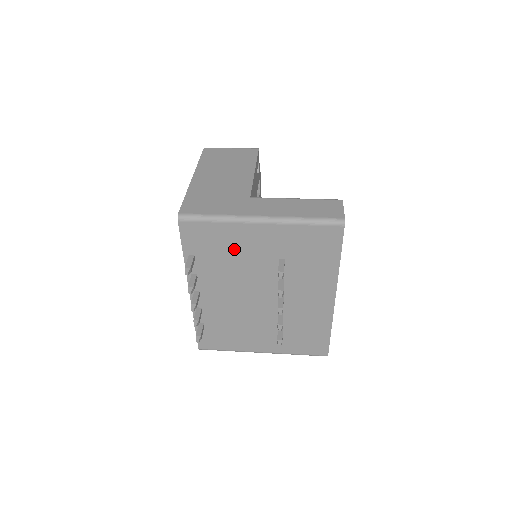
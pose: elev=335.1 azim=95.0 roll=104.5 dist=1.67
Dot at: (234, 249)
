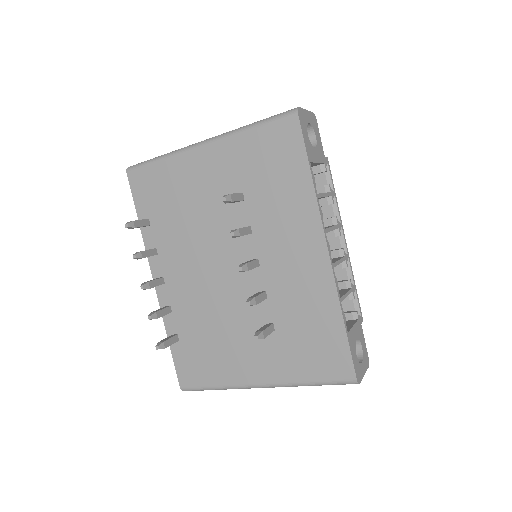
Dot at: (185, 196)
